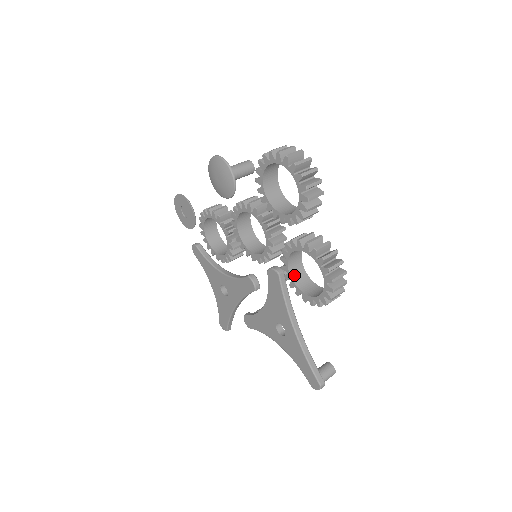
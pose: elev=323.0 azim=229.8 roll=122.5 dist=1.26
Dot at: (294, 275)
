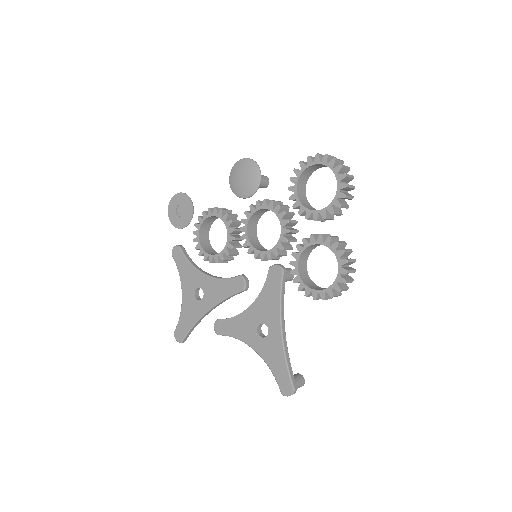
Dot at: (300, 271)
